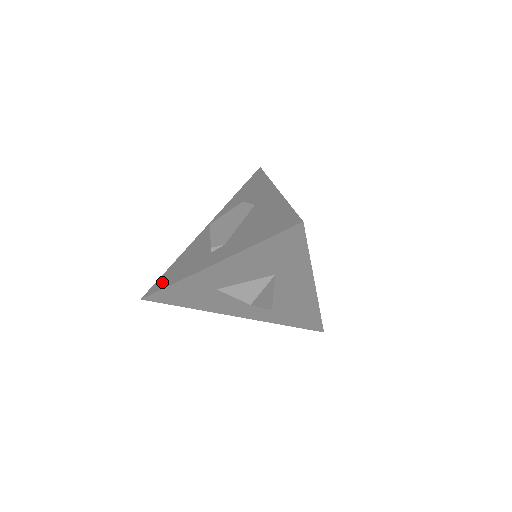
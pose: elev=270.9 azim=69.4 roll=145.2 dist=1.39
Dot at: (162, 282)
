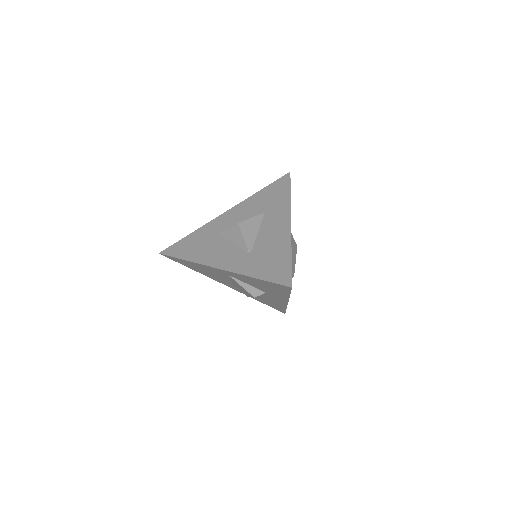
Dot at: occluded
